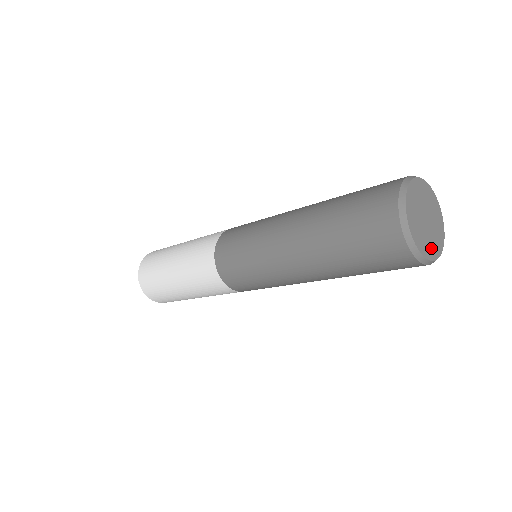
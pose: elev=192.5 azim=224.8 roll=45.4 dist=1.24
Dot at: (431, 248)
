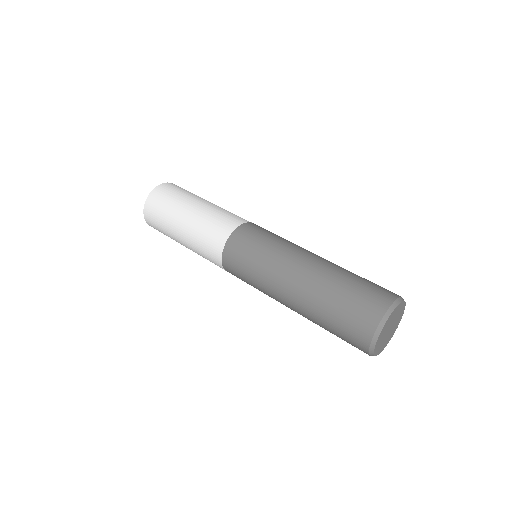
Dot at: (380, 348)
